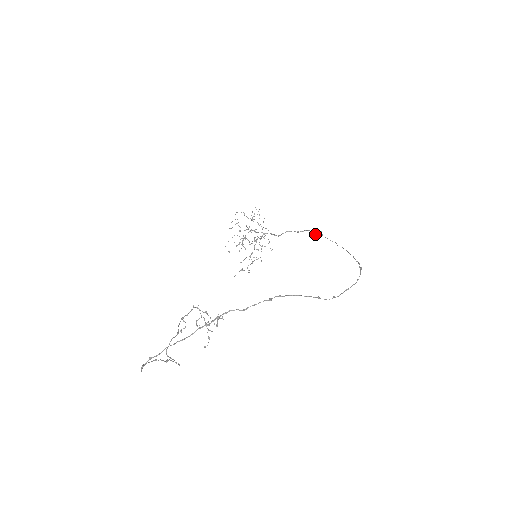
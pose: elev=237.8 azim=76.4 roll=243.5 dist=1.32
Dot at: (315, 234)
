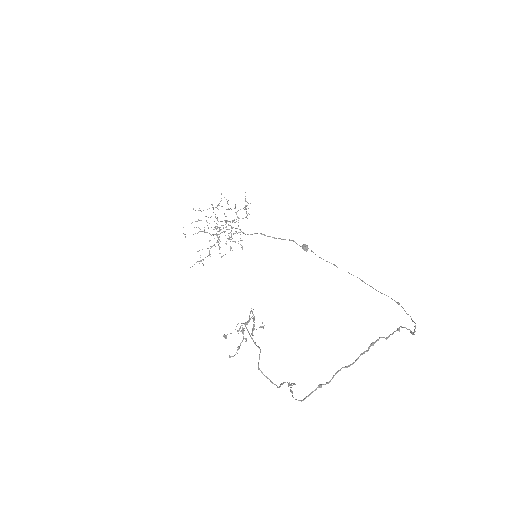
Dot at: (303, 247)
